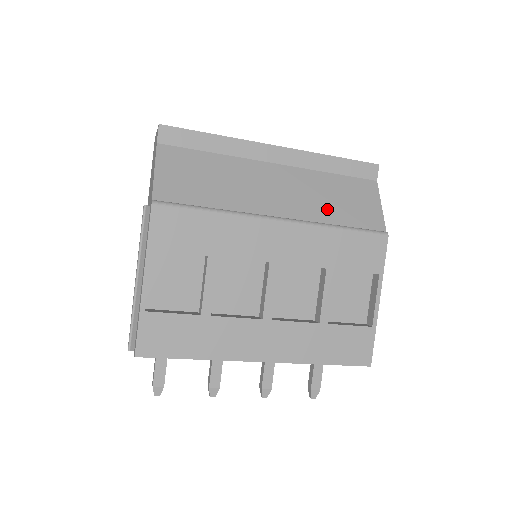
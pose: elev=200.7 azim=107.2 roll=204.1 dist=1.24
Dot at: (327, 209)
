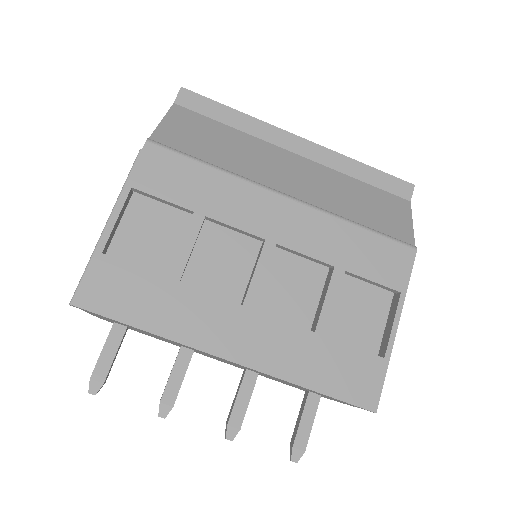
Dot at: (346, 206)
